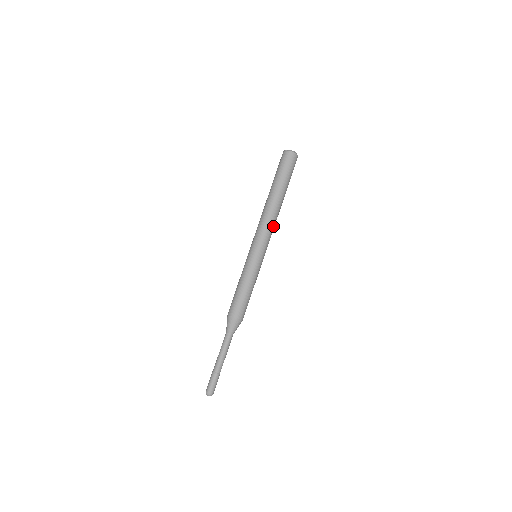
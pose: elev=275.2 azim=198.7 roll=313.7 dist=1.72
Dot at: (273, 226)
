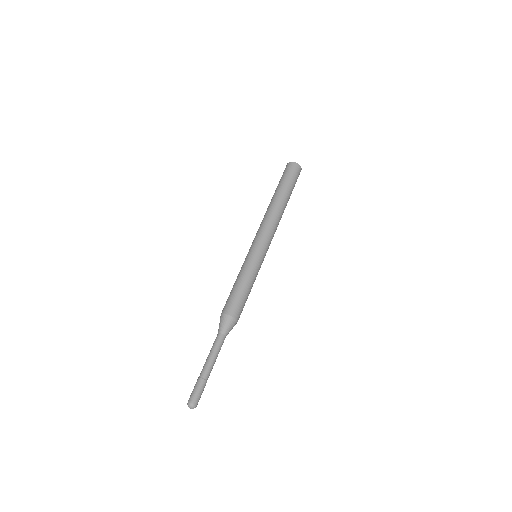
Dot at: (276, 229)
